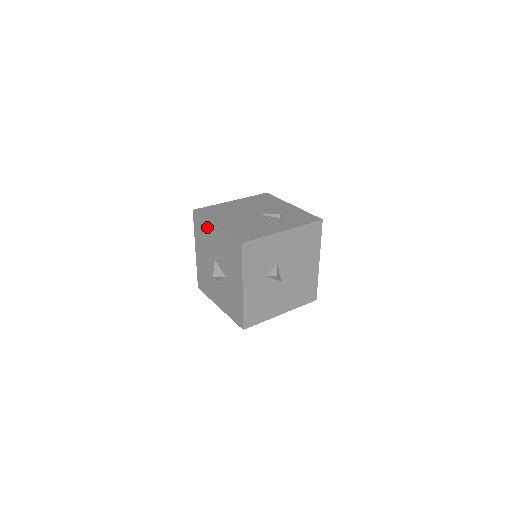
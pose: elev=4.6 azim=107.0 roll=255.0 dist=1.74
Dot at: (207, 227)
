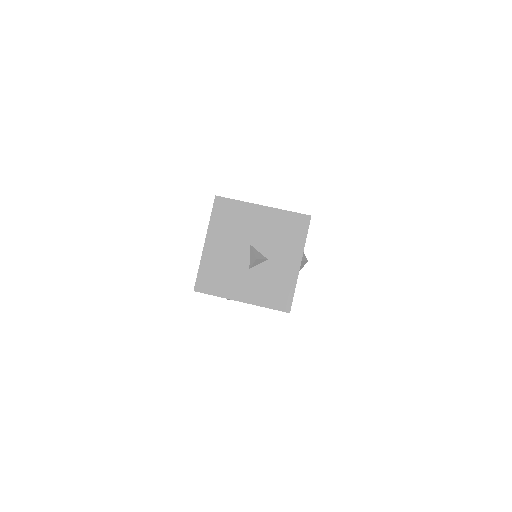
Dot at: (244, 210)
